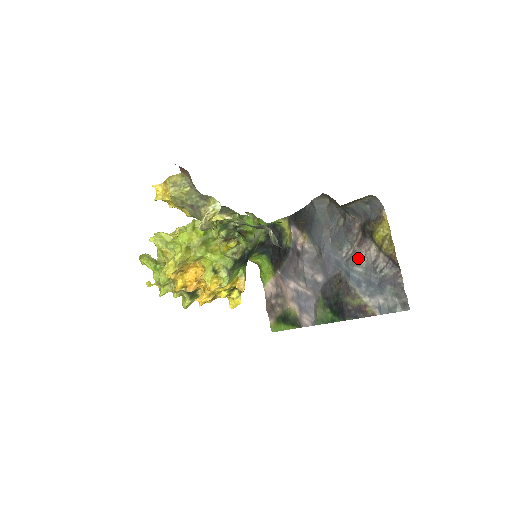
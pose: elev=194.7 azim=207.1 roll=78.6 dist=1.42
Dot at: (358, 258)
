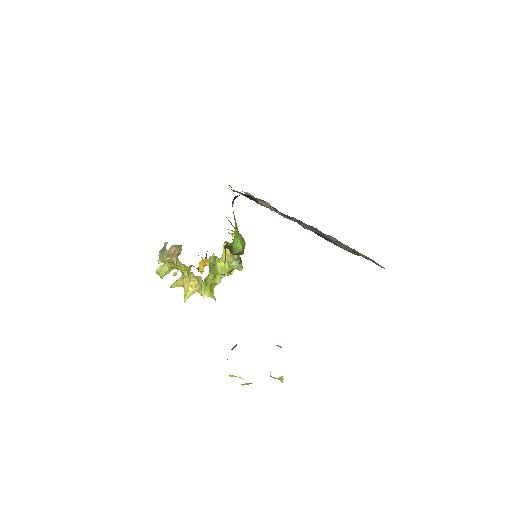
Dot at: (340, 243)
